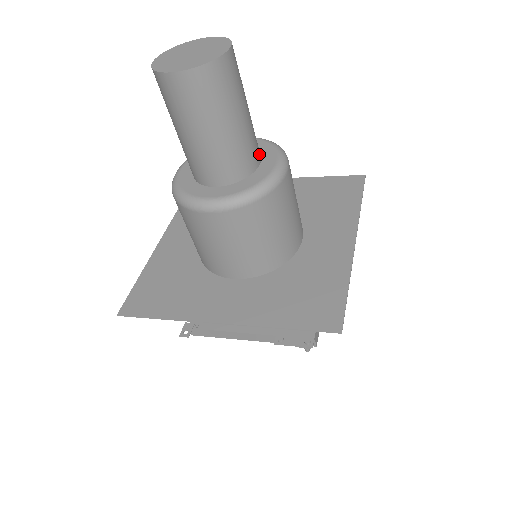
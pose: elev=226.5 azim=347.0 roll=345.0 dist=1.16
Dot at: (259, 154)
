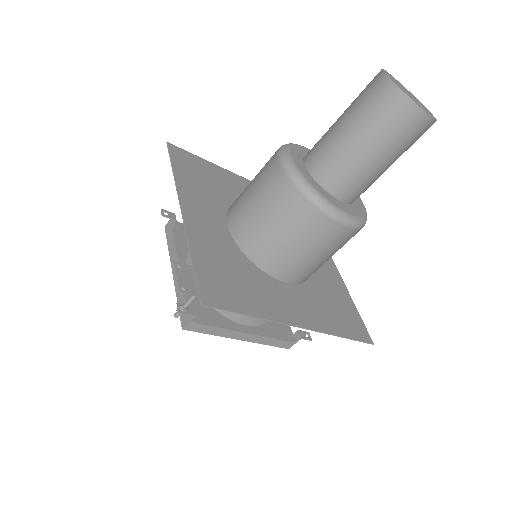
Dot at: (350, 198)
